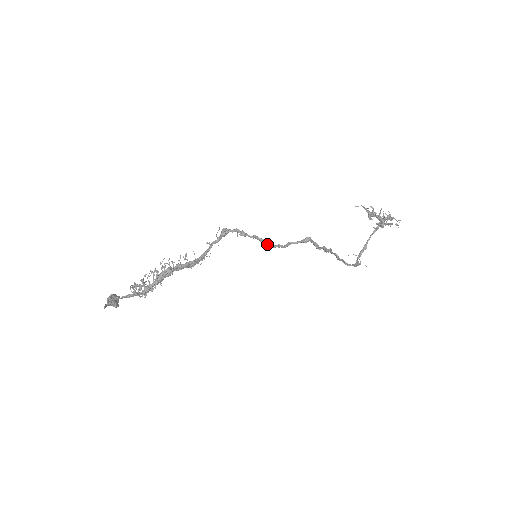
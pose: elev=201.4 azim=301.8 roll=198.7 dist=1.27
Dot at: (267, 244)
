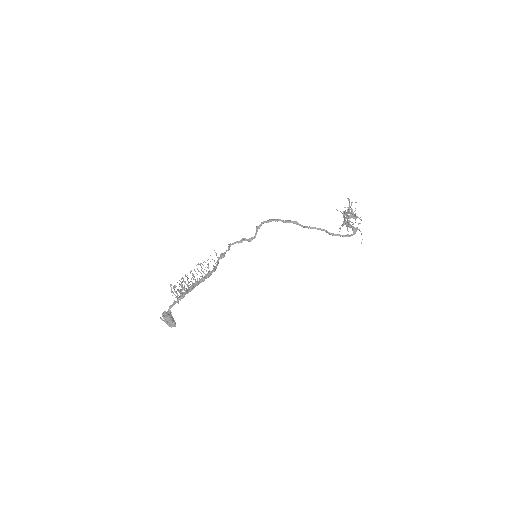
Dot at: (248, 239)
